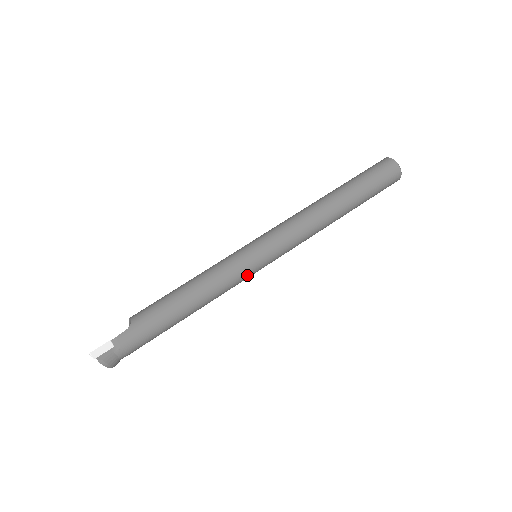
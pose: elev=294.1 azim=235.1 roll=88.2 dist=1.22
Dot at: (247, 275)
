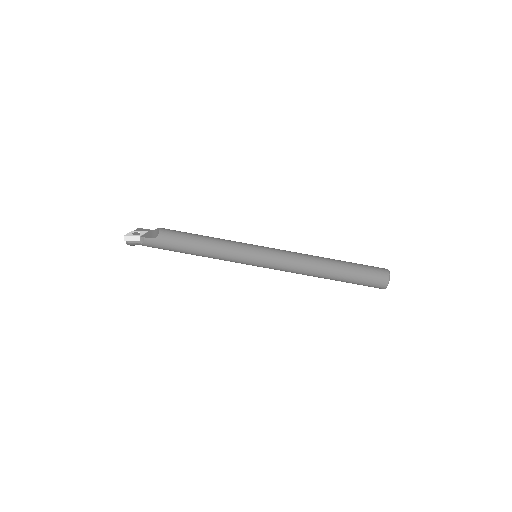
Dot at: occluded
